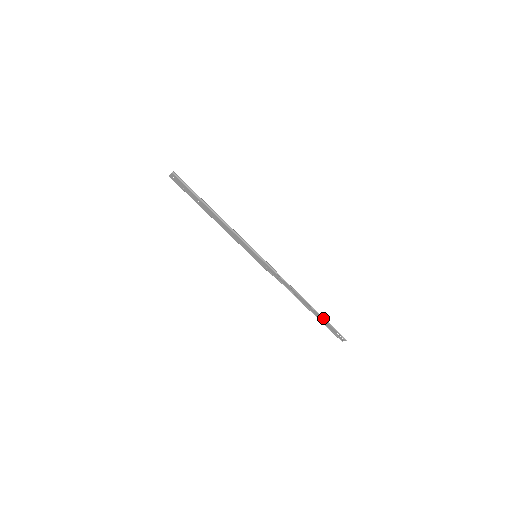
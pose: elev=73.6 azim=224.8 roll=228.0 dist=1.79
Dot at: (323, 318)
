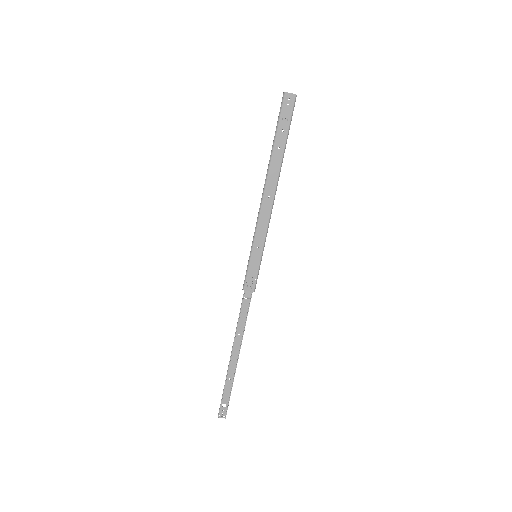
Dot at: occluded
